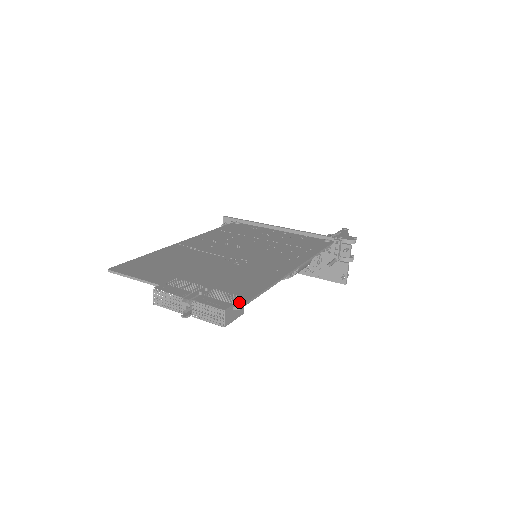
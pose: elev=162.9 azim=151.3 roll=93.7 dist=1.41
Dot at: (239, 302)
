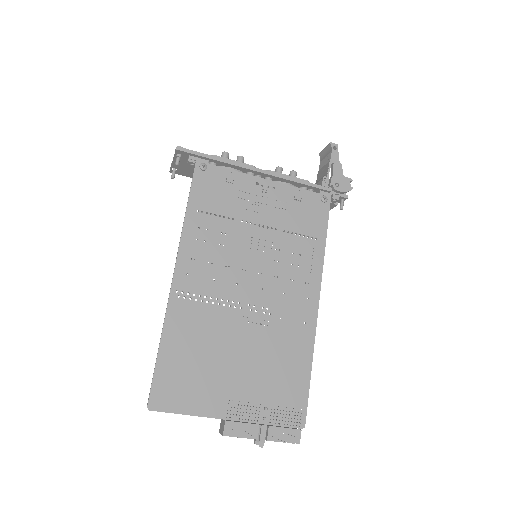
Dot at: (301, 418)
